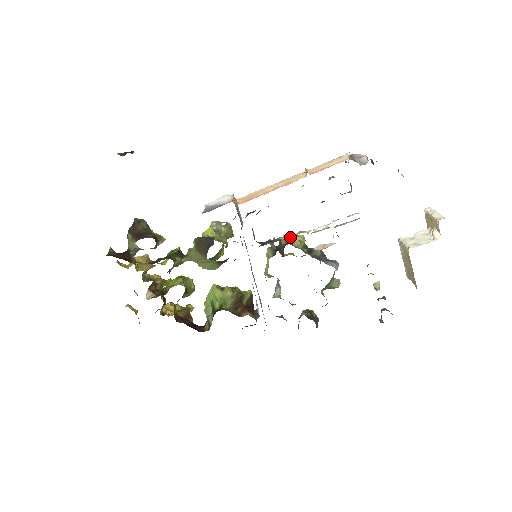
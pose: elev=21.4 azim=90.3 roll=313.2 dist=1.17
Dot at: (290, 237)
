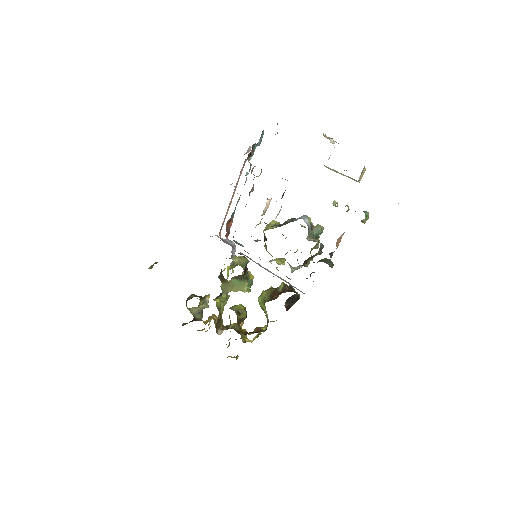
Dot at: occluded
